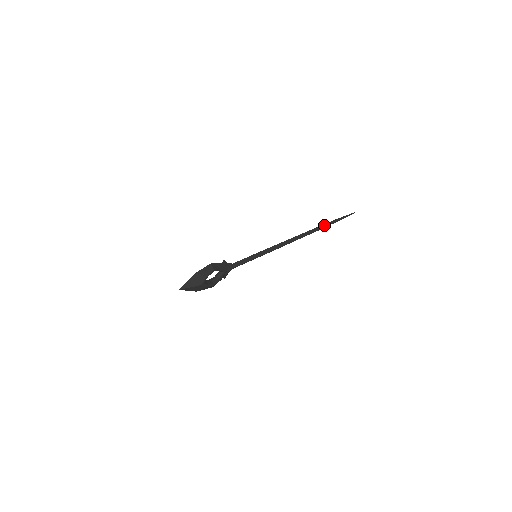
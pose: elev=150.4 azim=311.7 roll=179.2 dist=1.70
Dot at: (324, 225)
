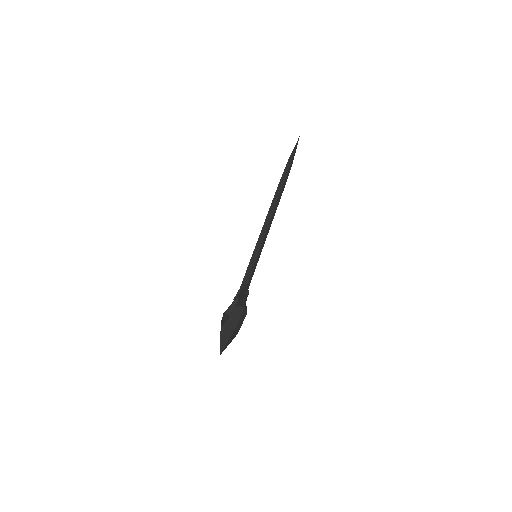
Dot at: (287, 175)
